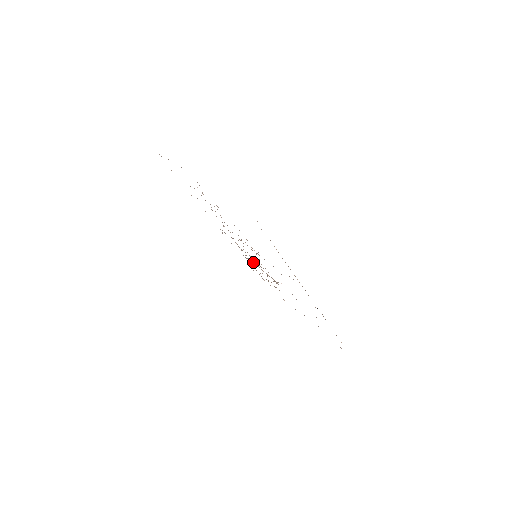
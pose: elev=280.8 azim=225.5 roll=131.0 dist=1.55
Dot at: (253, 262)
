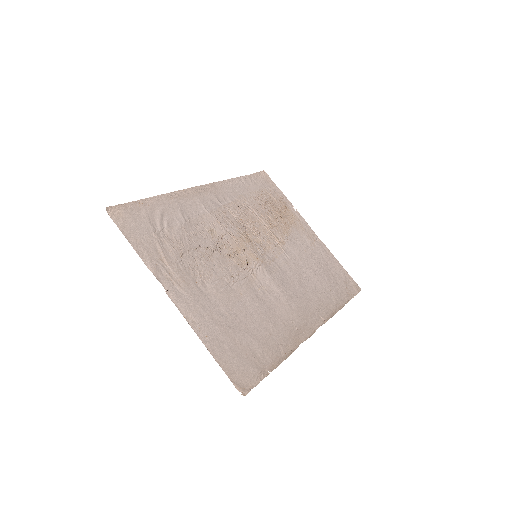
Dot at: (253, 214)
